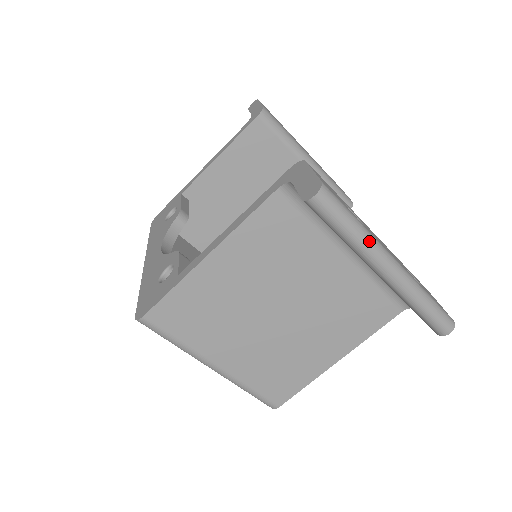
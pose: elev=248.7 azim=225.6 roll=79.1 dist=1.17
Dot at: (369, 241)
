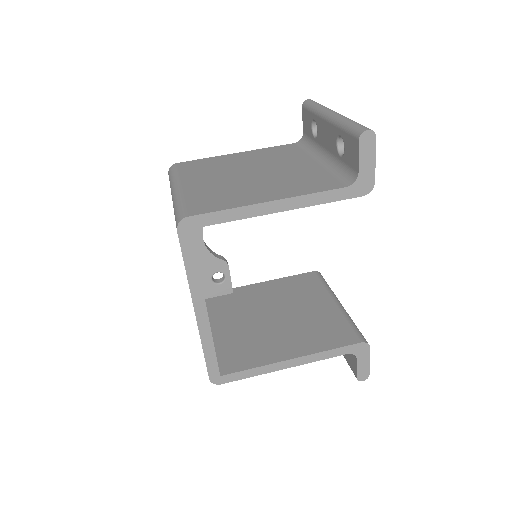
Dot at: occluded
